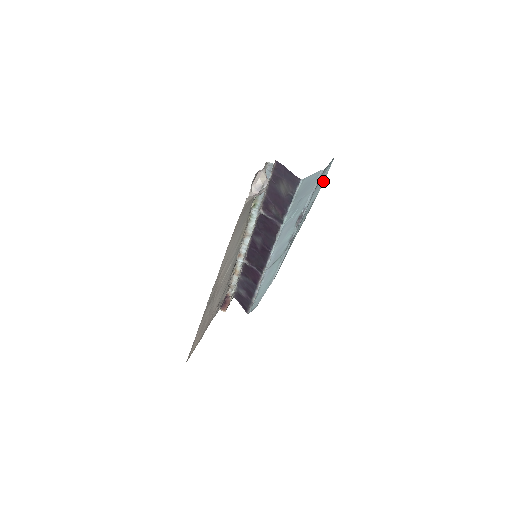
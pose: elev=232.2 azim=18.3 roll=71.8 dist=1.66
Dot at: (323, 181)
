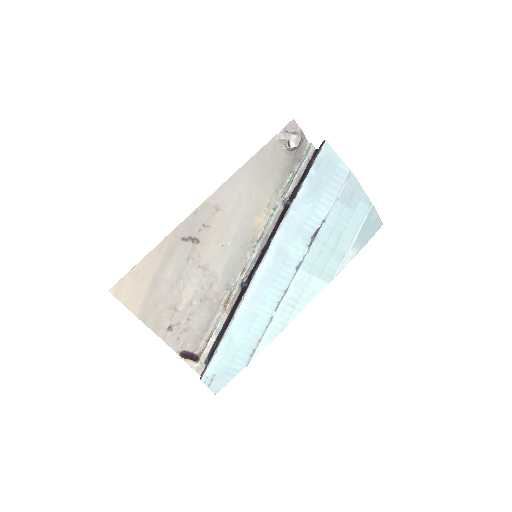
Dot at: (355, 231)
